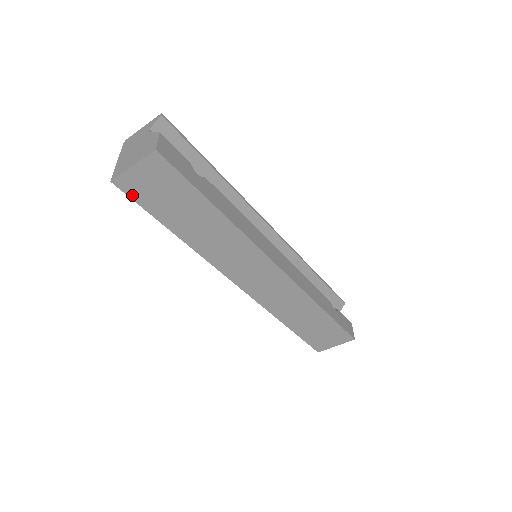
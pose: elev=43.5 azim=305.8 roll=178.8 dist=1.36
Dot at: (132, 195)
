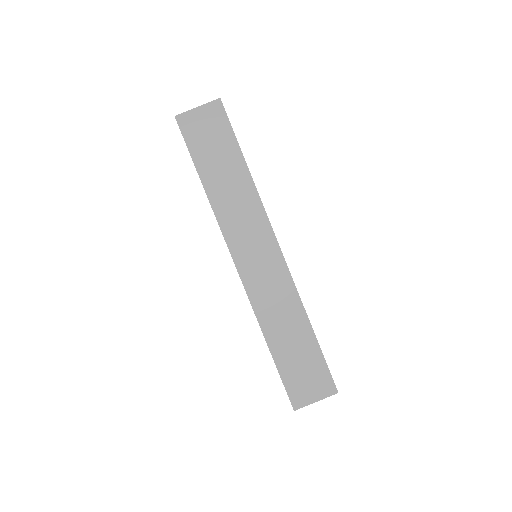
Dot at: (185, 133)
